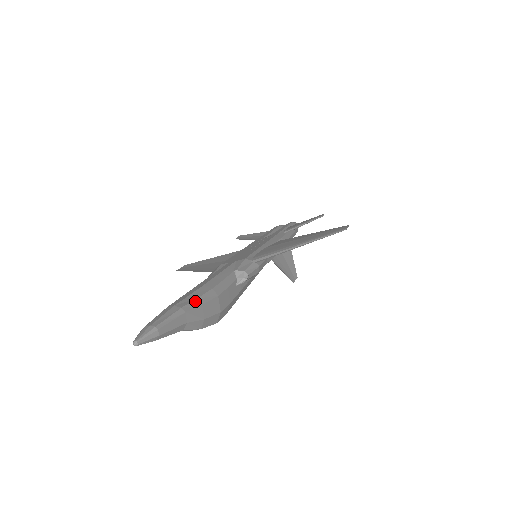
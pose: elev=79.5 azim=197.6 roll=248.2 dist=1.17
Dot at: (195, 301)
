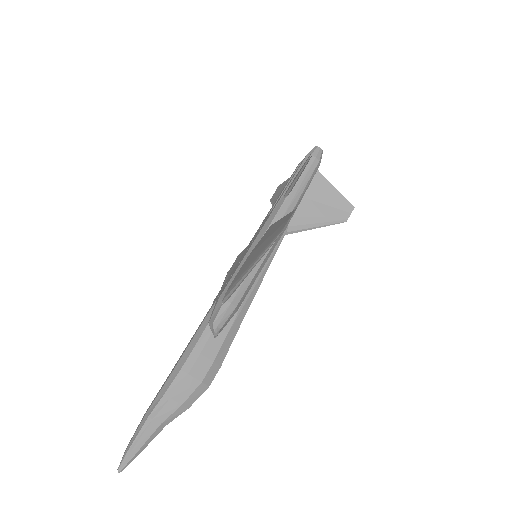
Dot at: (162, 399)
